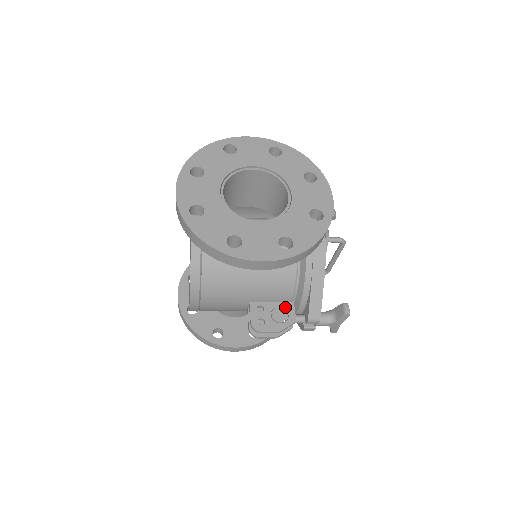
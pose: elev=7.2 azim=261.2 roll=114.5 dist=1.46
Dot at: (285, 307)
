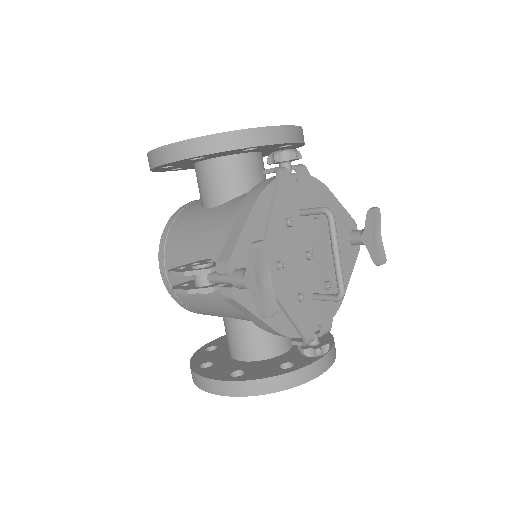
Dot at: occluded
